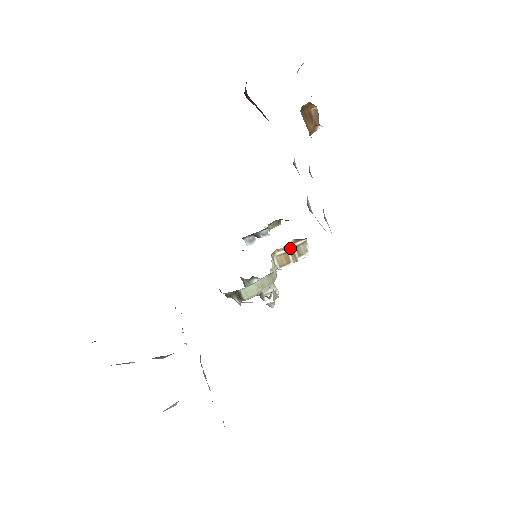
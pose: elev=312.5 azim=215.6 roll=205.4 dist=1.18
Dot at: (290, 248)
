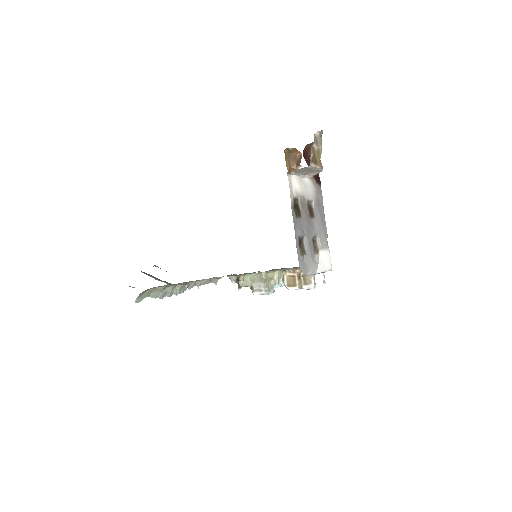
Dot at: (299, 274)
